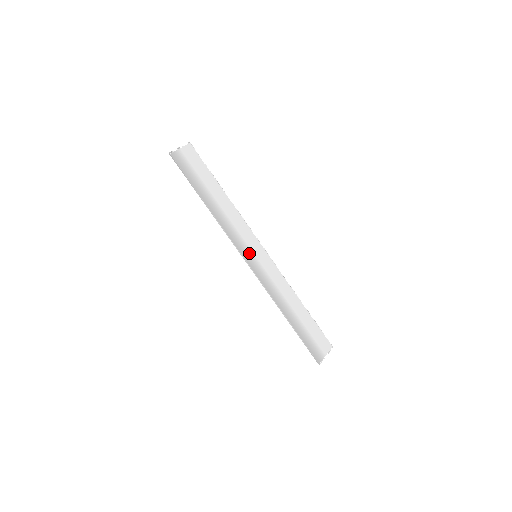
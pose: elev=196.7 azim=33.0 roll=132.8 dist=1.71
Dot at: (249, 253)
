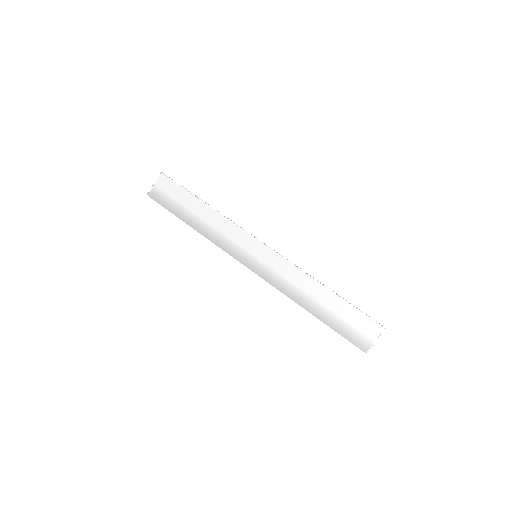
Dot at: (247, 256)
